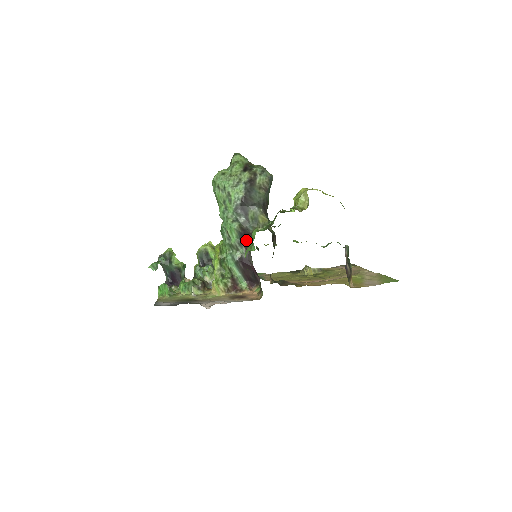
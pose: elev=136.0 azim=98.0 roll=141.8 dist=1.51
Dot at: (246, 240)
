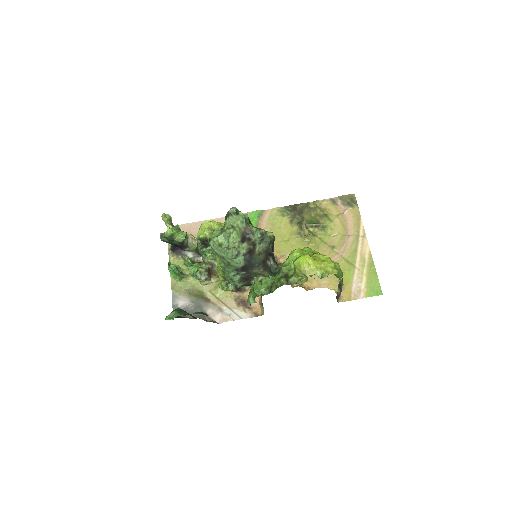
Dot at: (247, 280)
